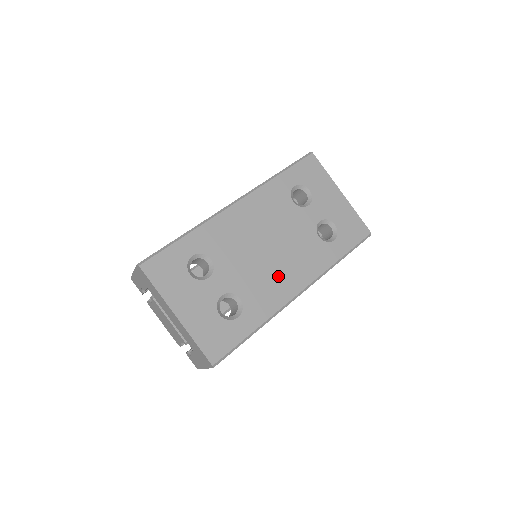
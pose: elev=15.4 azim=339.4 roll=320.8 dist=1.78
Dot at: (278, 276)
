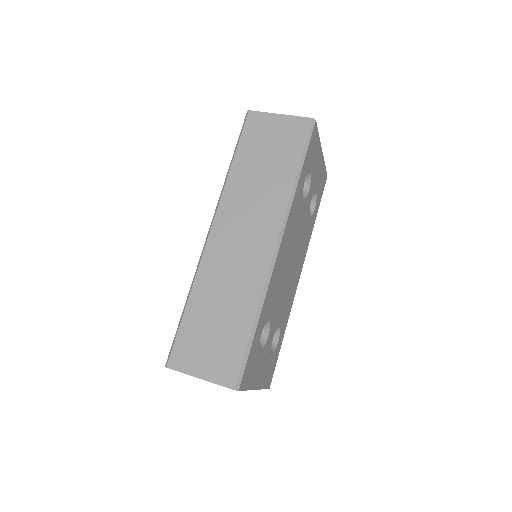
Dot at: (293, 281)
